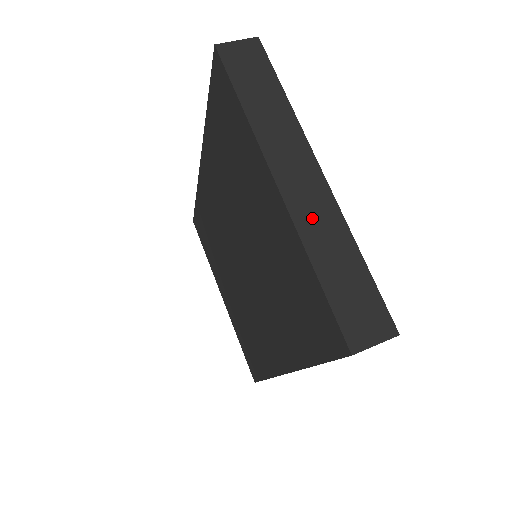
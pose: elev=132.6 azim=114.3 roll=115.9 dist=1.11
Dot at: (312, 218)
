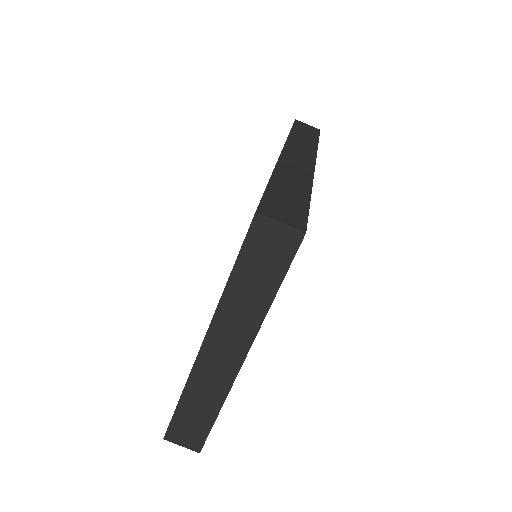
Dot at: (207, 377)
